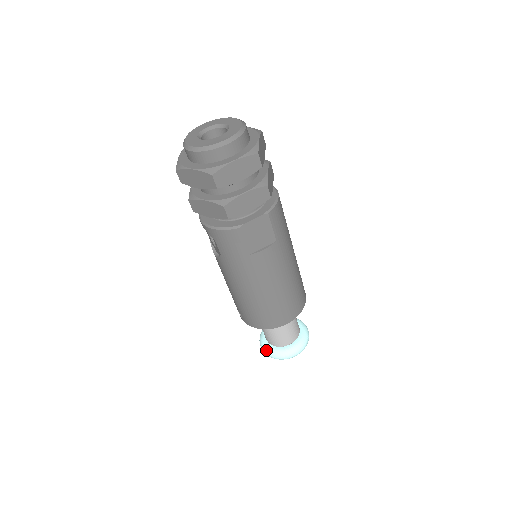
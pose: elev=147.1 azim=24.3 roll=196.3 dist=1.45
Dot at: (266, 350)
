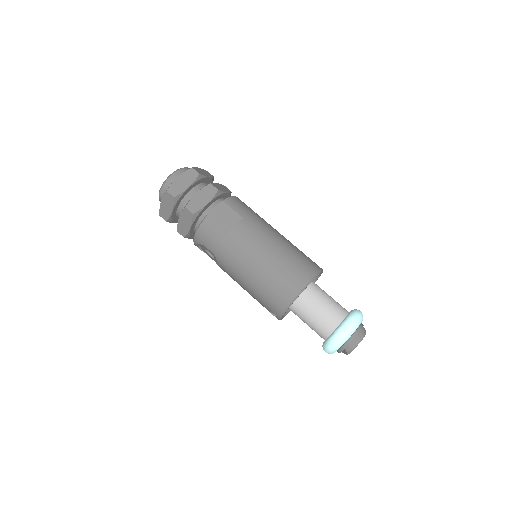
Dot at: (325, 345)
